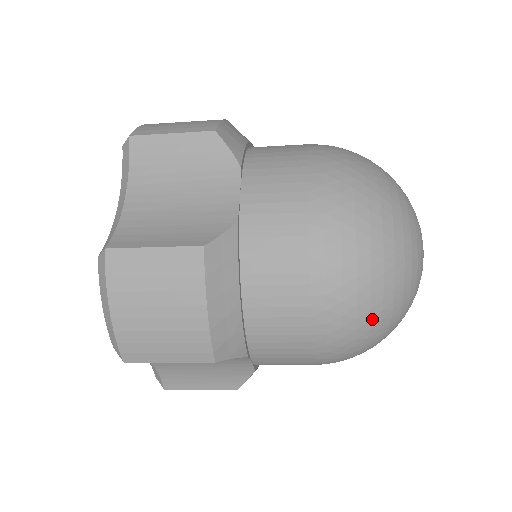
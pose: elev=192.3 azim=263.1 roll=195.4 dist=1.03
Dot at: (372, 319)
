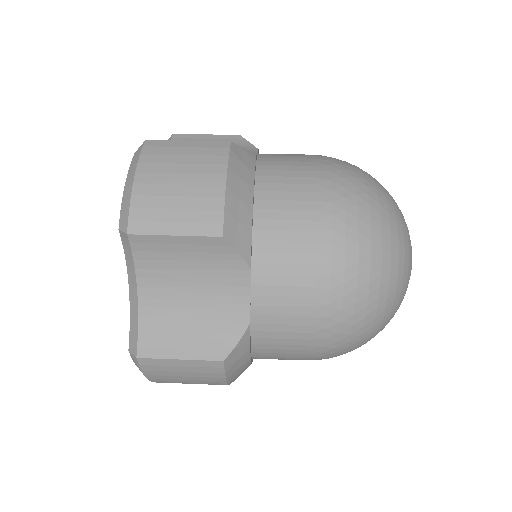
Dot at: occluded
